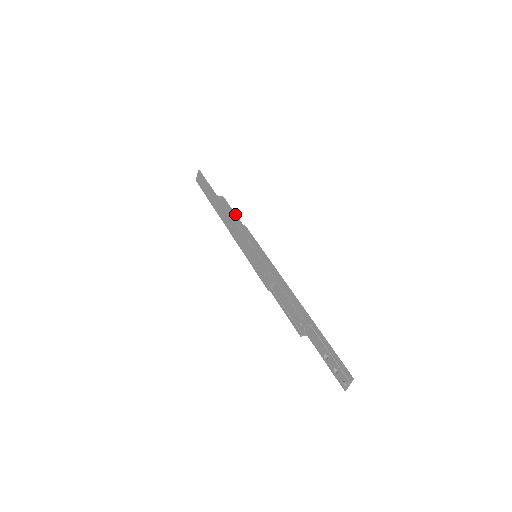
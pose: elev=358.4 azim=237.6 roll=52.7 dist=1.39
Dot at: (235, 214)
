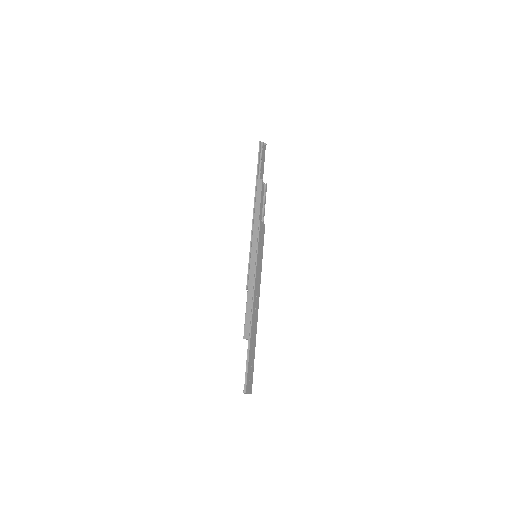
Dot at: (259, 205)
